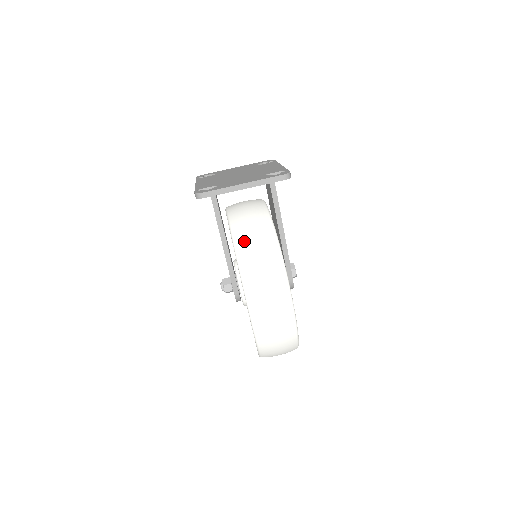
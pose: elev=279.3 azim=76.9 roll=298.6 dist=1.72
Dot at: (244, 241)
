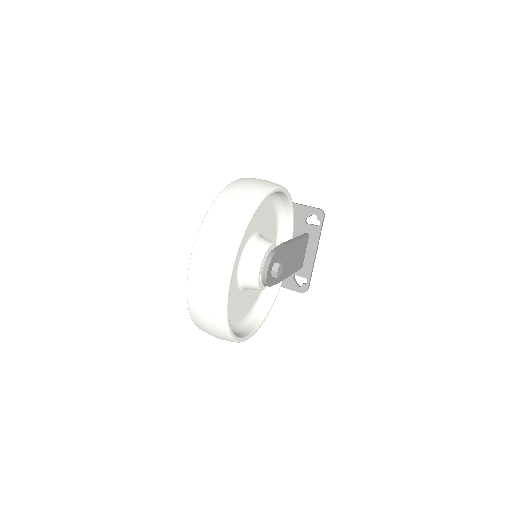
Dot at: occluded
